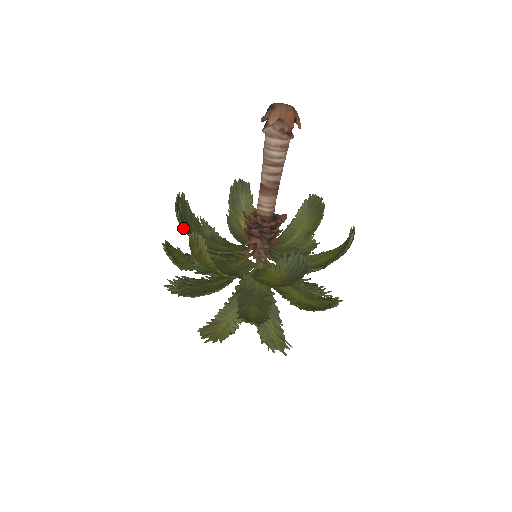
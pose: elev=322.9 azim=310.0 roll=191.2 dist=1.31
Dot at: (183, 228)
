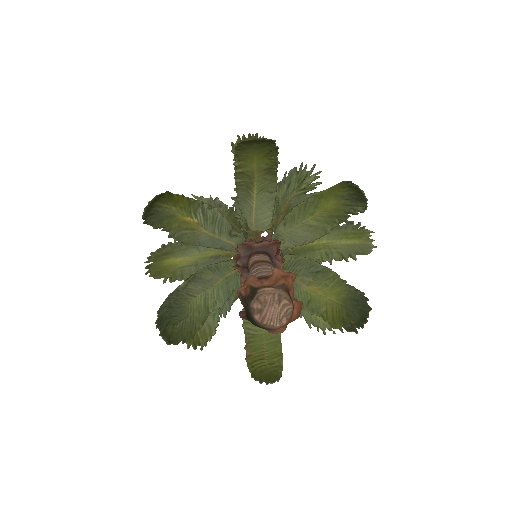
Dot at: (194, 334)
